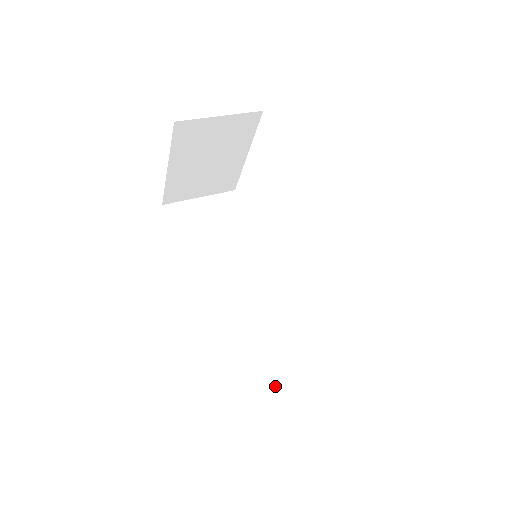
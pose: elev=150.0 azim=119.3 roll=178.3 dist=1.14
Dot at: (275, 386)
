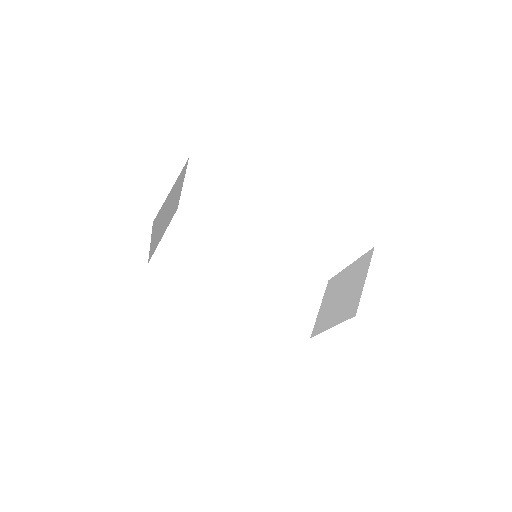
Dot at: (313, 313)
